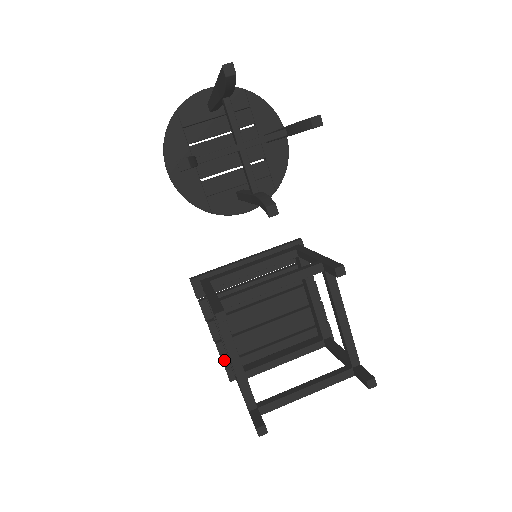
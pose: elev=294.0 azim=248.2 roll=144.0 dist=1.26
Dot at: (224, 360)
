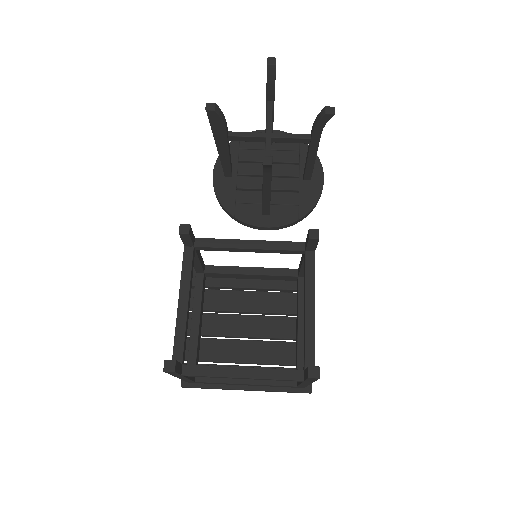
Dot at: (186, 358)
